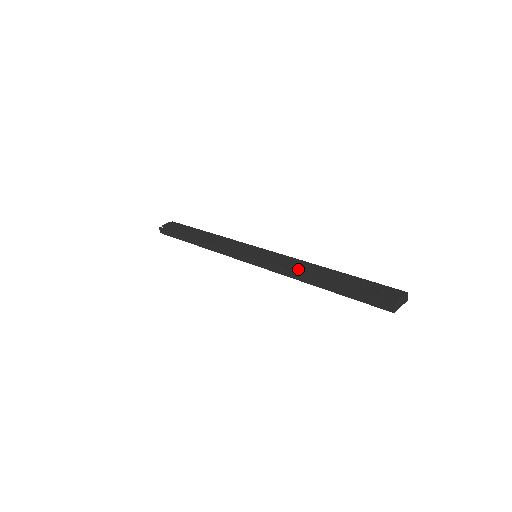
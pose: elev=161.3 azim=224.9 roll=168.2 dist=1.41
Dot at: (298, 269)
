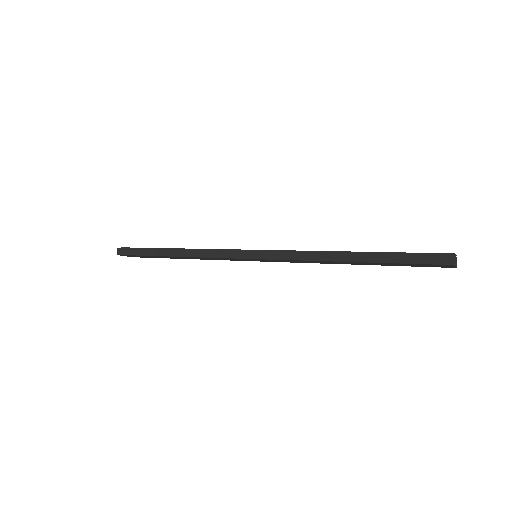
Dot at: occluded
